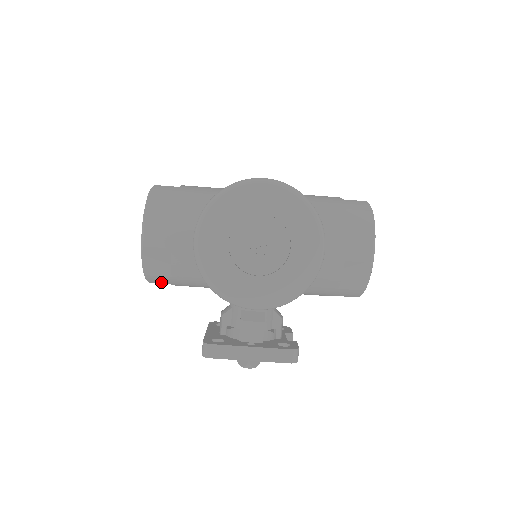
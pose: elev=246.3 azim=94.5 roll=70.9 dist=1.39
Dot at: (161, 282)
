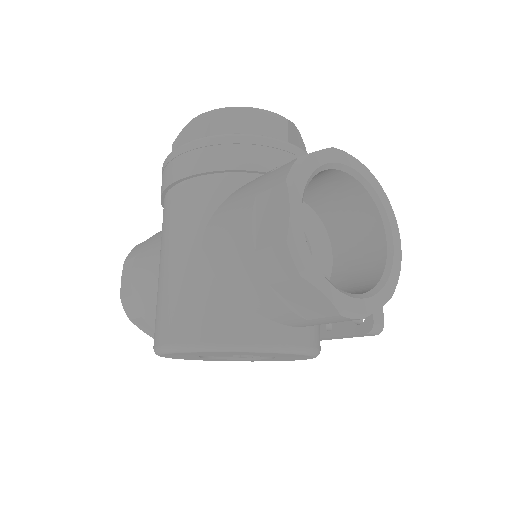
Dot at: occluded
